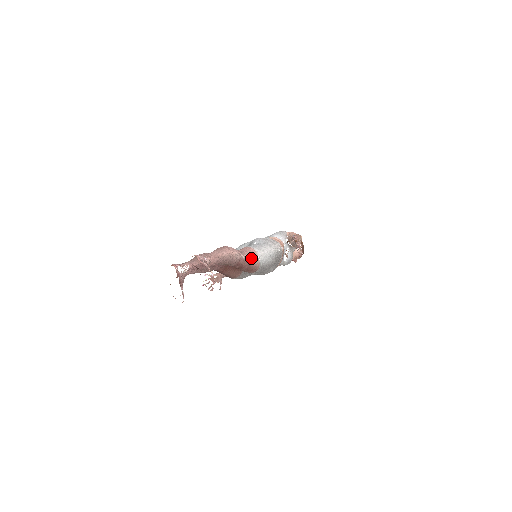
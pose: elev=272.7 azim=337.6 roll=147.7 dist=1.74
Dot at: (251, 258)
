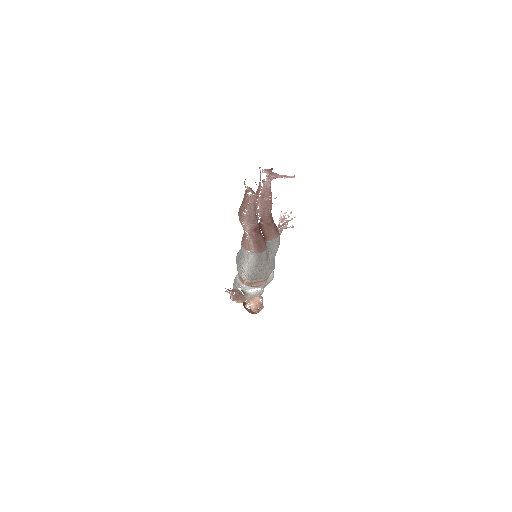
Dot at: occluded
